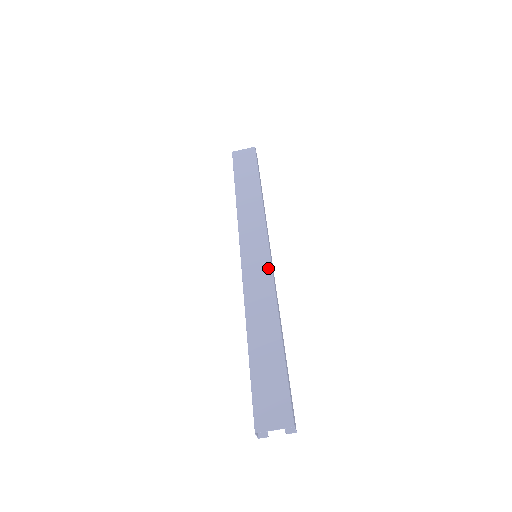
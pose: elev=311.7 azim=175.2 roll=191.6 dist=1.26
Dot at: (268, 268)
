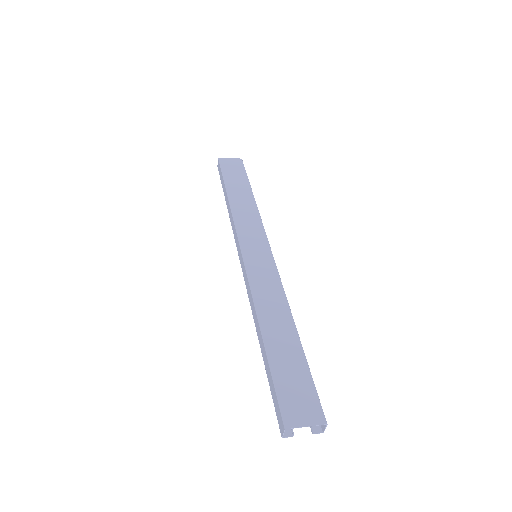
Dot at: (273, 268)
